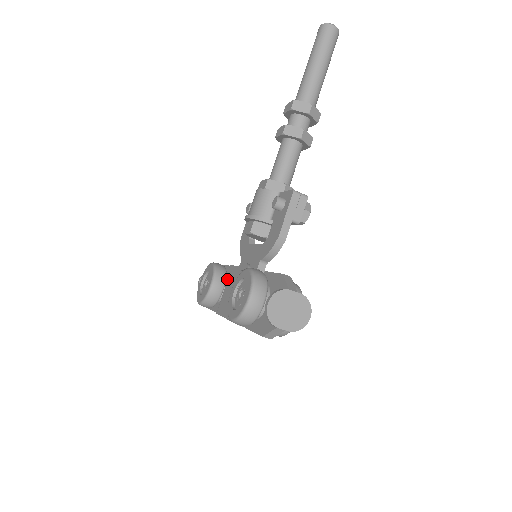
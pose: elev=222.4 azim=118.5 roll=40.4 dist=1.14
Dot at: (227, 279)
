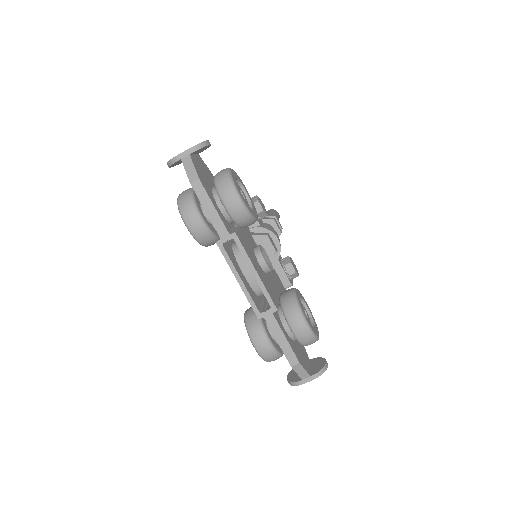
Dot at: occluded
